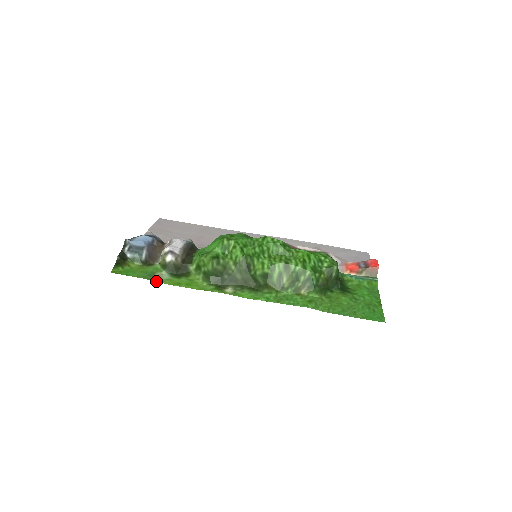
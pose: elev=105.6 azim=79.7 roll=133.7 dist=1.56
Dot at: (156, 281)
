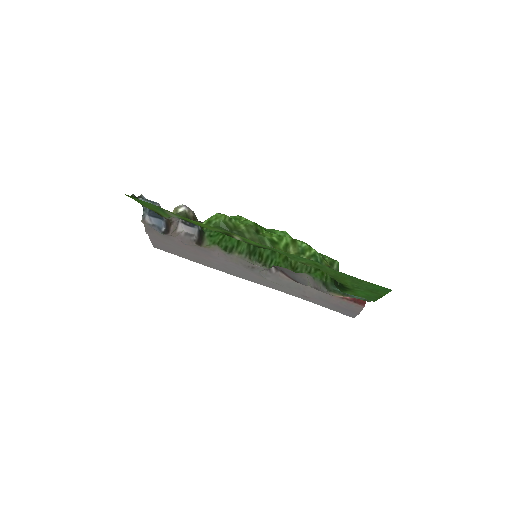
Dot at: (168, 211)
